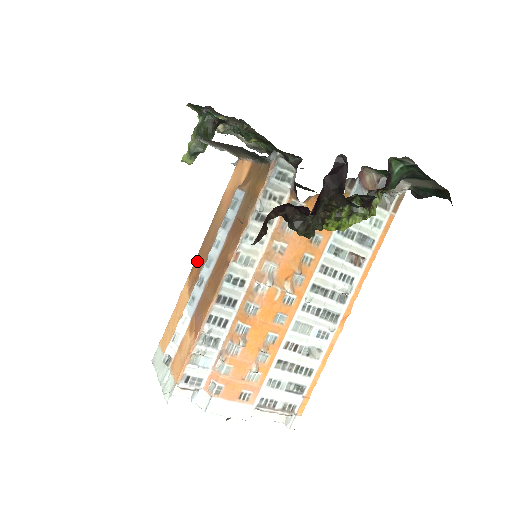
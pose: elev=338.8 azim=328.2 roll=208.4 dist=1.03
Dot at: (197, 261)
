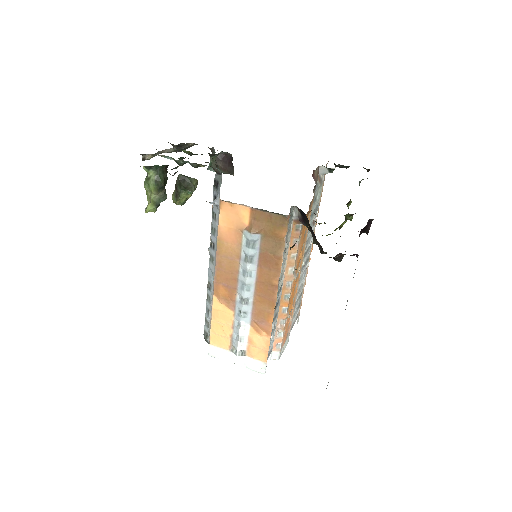
Dot at: (219, 284)
